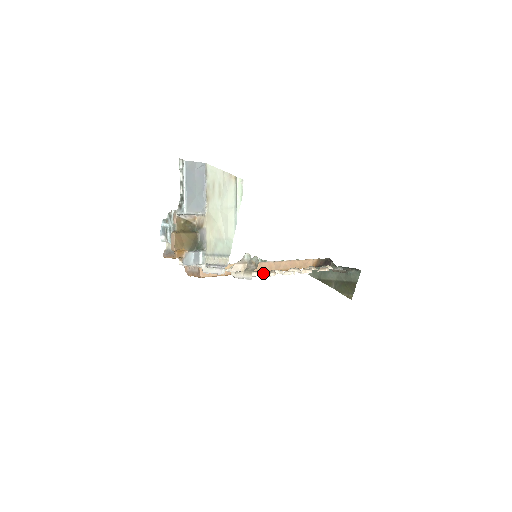
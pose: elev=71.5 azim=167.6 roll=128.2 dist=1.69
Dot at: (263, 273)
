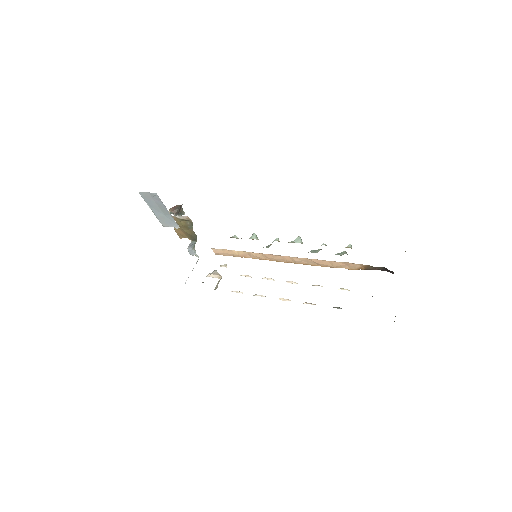
Dot at: occluded
